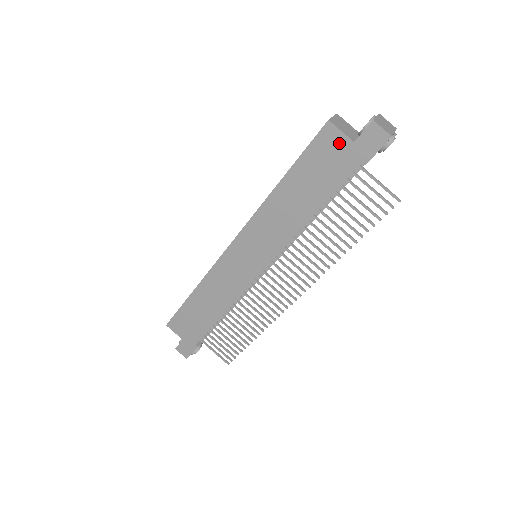
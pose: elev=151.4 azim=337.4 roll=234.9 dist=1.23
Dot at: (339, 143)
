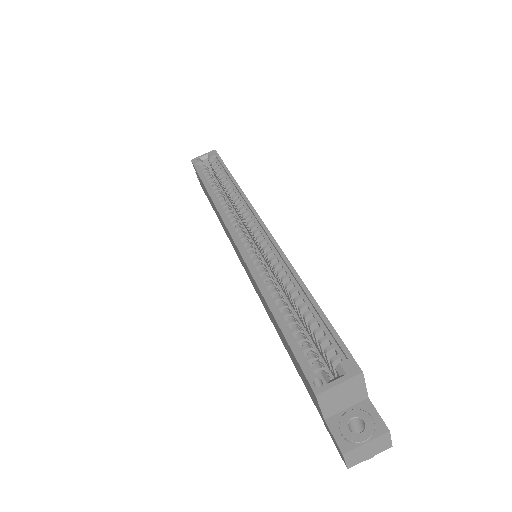
Dot at: (315, 400)
